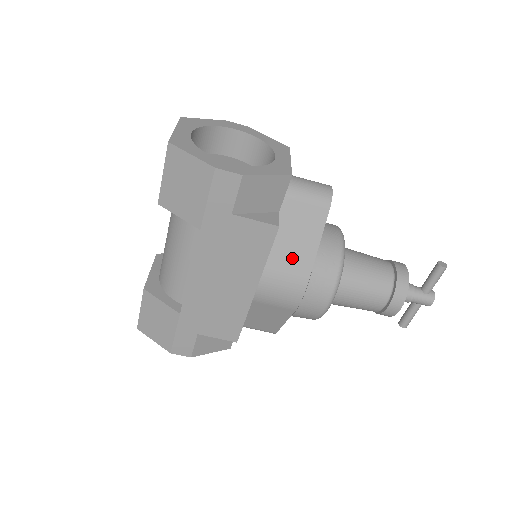
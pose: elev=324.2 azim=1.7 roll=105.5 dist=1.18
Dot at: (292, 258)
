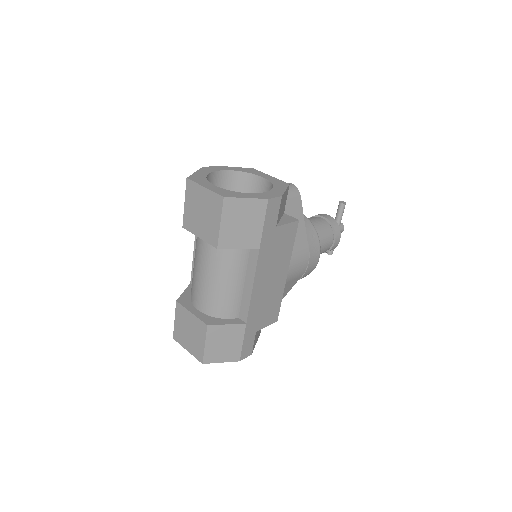
Dot at: (297, 240)
